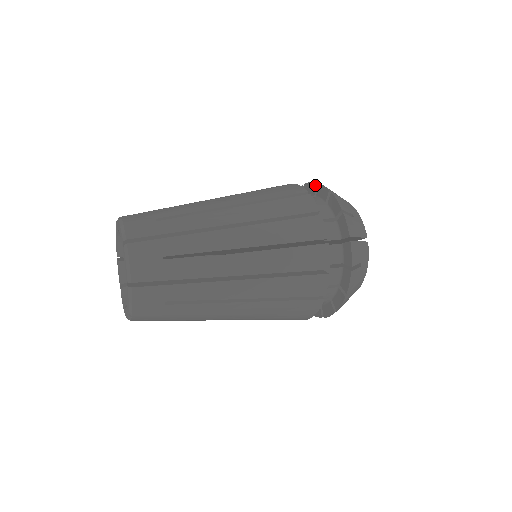
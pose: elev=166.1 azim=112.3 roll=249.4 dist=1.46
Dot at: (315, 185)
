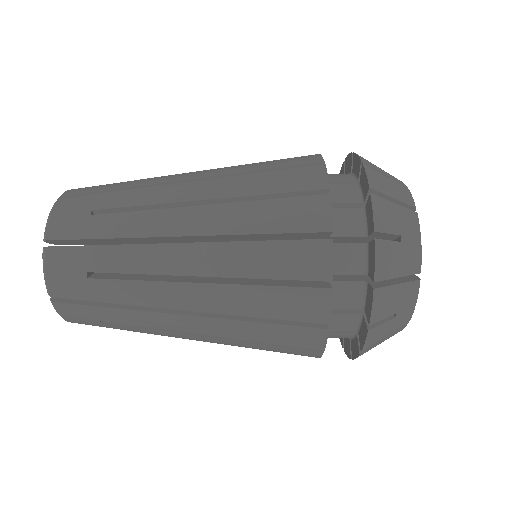
Dot at: (344, 165)
